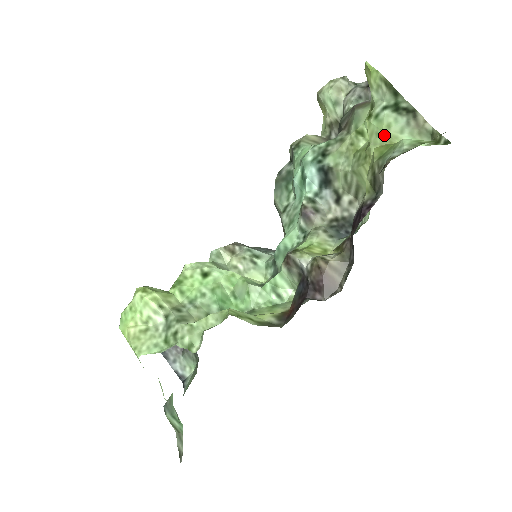
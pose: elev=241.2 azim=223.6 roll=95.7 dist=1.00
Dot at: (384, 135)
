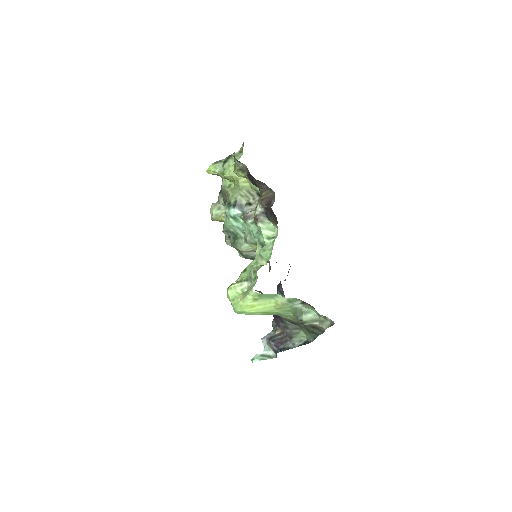
Dot at: (231, 168)
